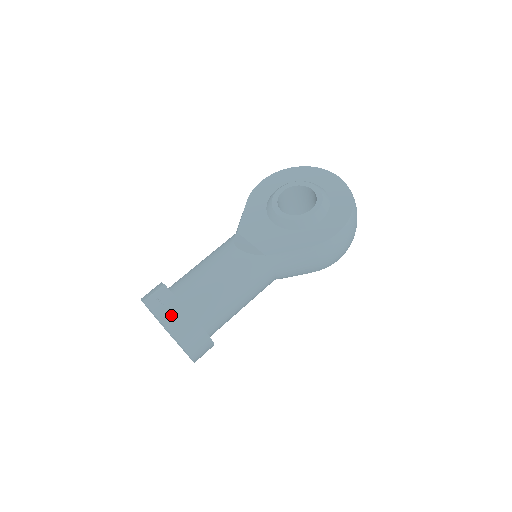
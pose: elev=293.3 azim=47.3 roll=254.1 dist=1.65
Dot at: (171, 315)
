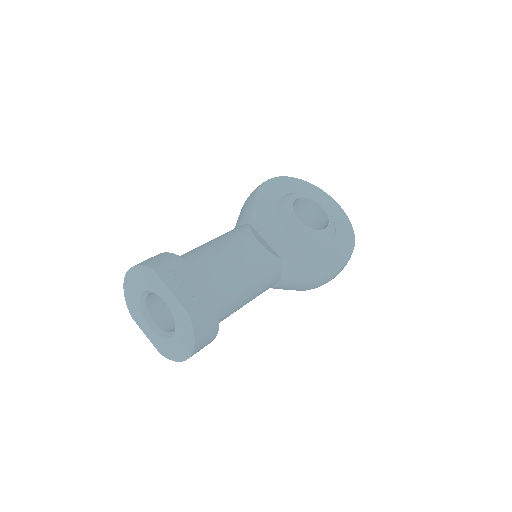
Dot at: (193, 298)
